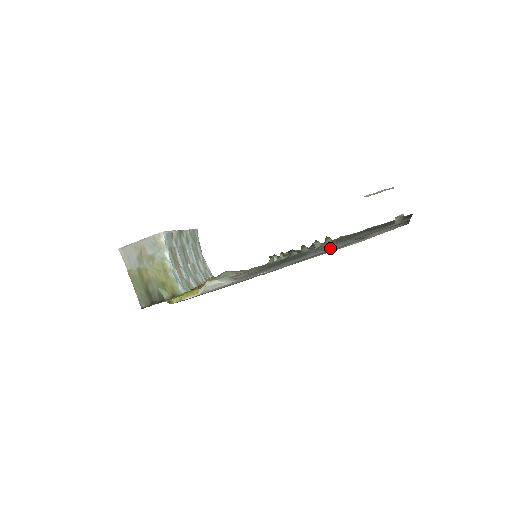
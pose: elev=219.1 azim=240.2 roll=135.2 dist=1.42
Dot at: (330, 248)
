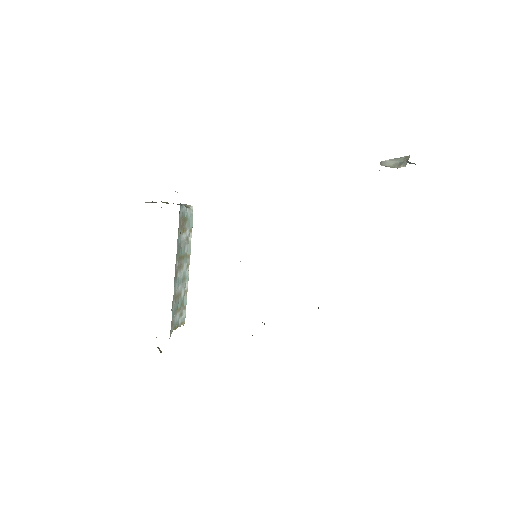
Dot at: occluded
